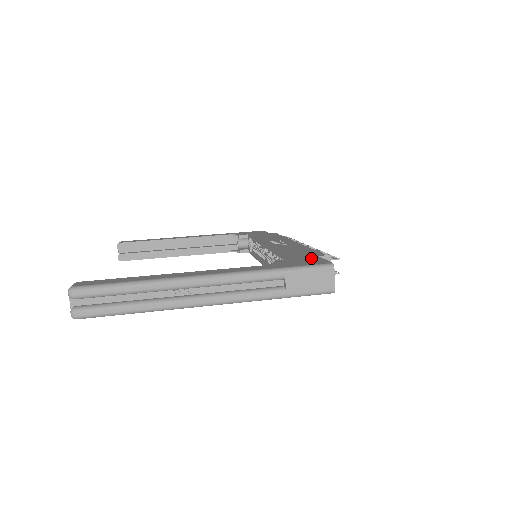
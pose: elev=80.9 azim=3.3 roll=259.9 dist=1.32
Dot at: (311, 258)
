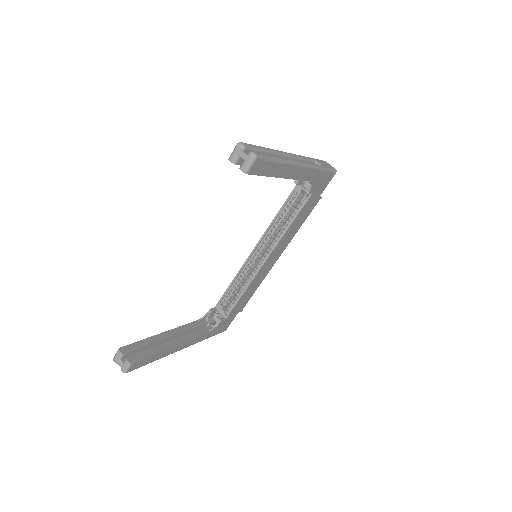
Dot at: occluded
